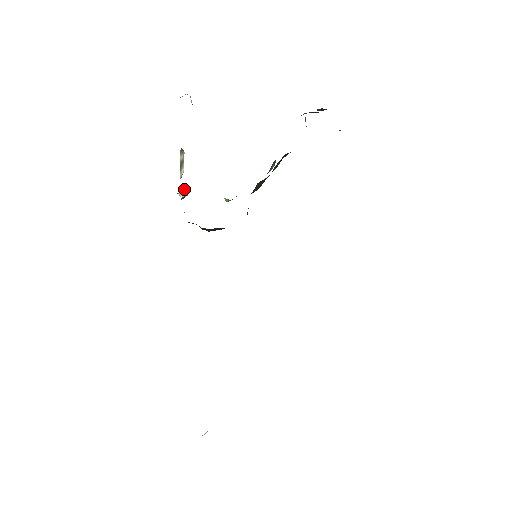
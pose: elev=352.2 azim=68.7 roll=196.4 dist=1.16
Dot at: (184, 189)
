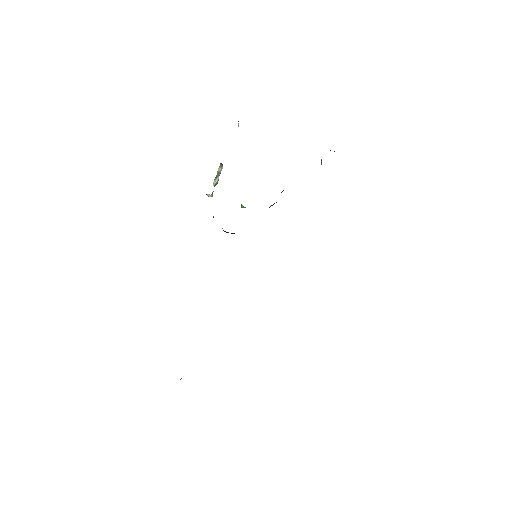
Dot at: (212, 192)
